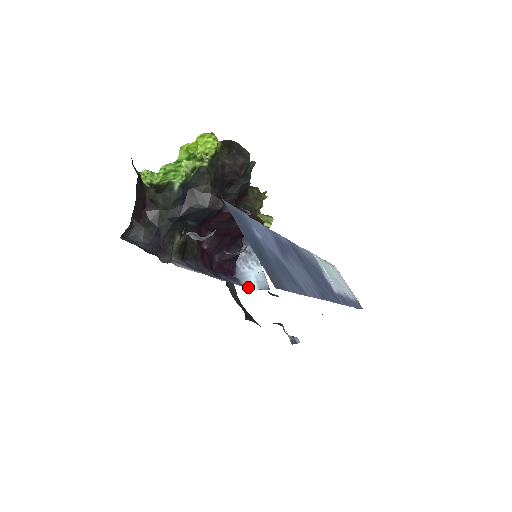
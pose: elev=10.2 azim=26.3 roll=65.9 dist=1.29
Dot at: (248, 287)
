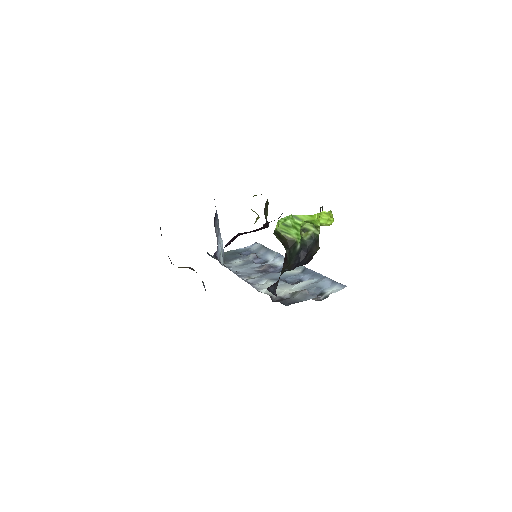
Dot at: (228, 268)
